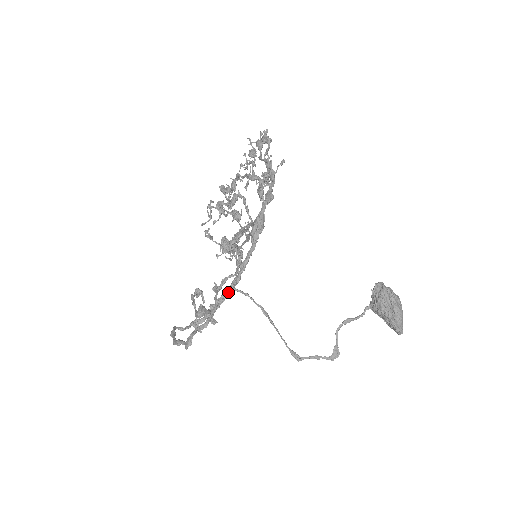
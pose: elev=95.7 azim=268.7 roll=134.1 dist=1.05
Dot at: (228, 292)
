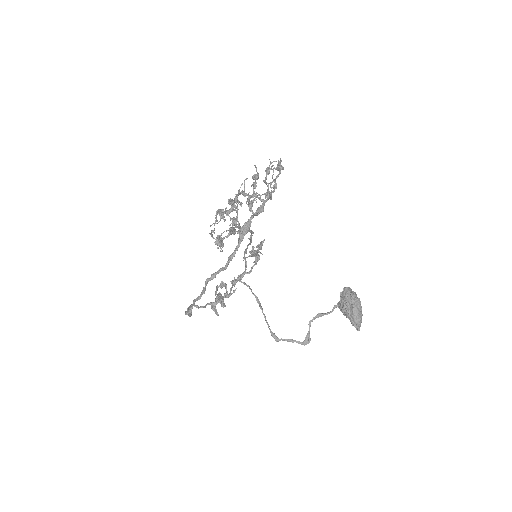
Dot at: (216, 274)
